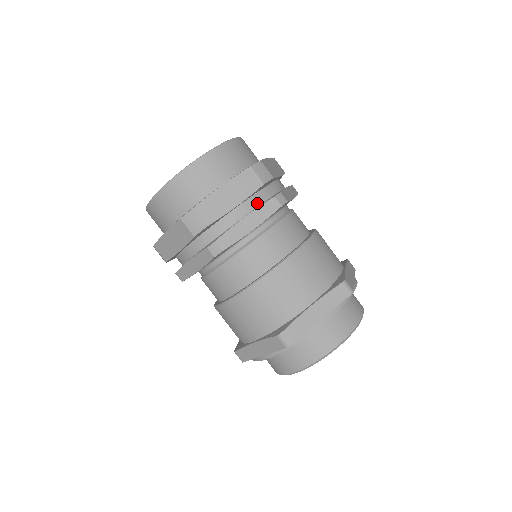
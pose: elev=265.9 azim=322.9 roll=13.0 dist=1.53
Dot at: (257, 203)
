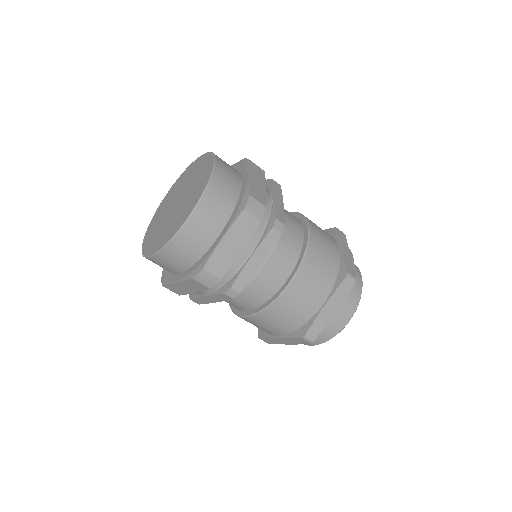
Dot at: (213, 288)
